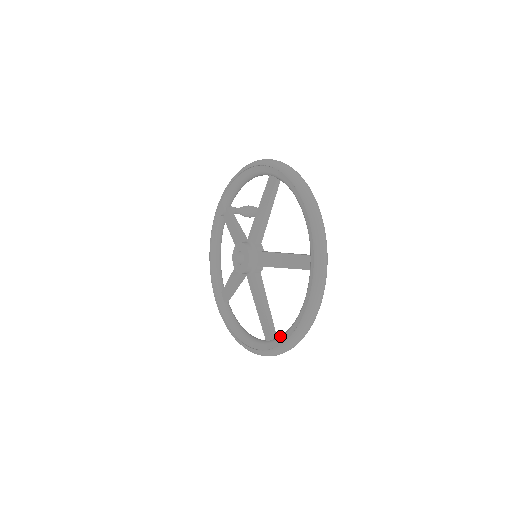
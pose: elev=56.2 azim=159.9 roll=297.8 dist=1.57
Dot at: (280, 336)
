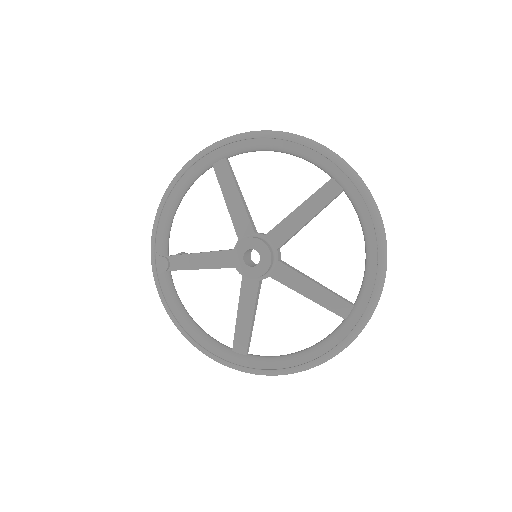
Dot at: (361, 290)
